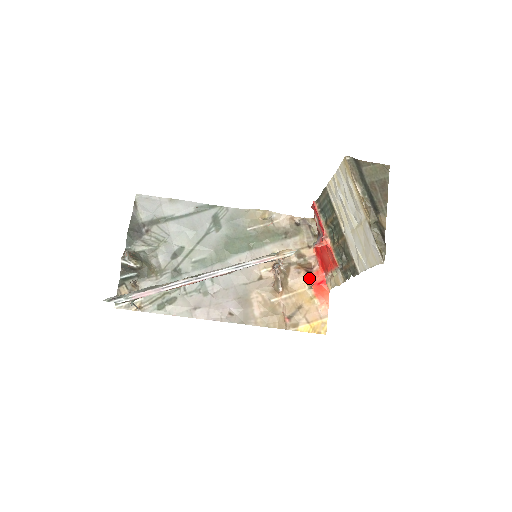
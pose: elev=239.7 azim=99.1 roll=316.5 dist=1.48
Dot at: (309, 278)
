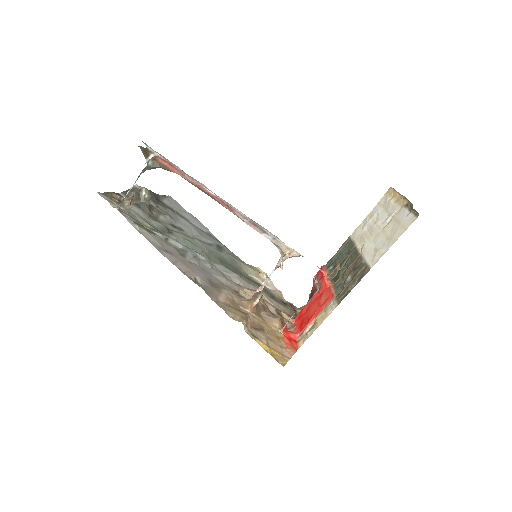
Dot at: (283, 326)
